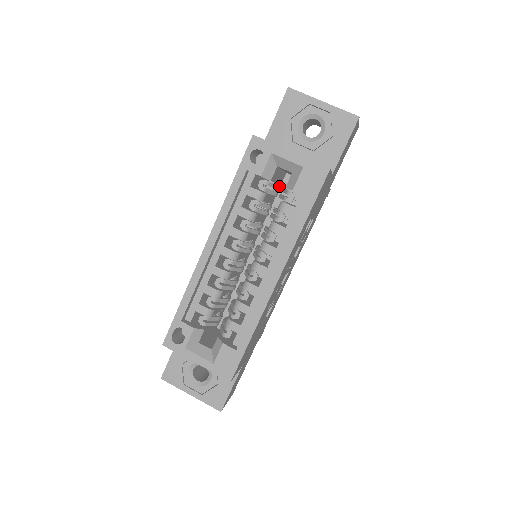
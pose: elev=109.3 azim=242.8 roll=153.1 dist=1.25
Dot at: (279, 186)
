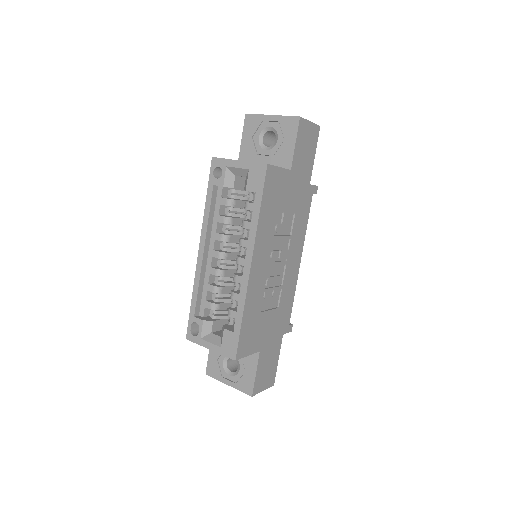
Dot at: (248, 192)
